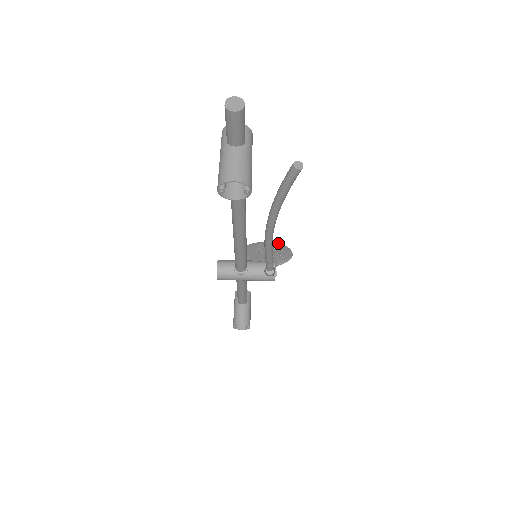
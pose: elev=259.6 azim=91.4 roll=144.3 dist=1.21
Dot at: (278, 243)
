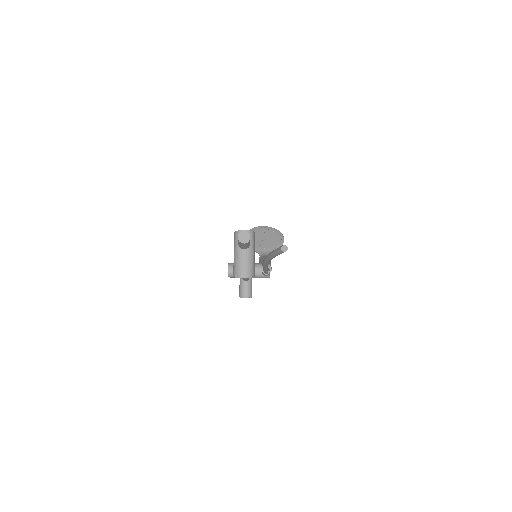
Dot at: occluded
